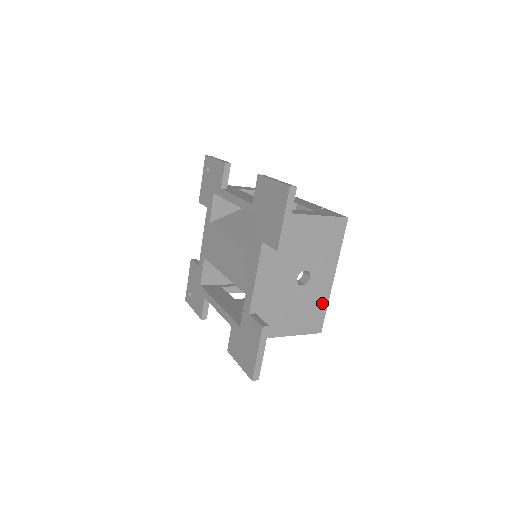
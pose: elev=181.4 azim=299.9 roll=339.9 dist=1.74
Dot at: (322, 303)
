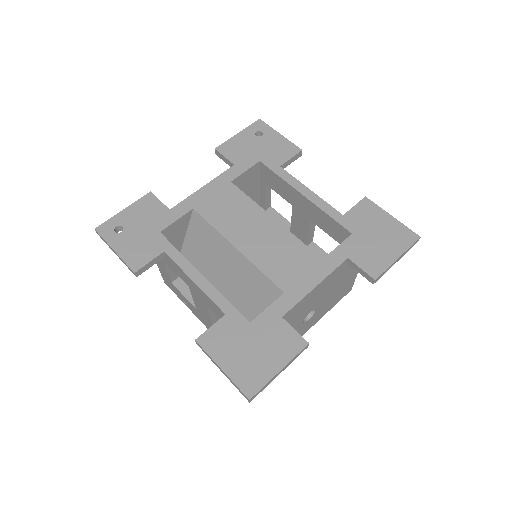
Dot at: occluded
